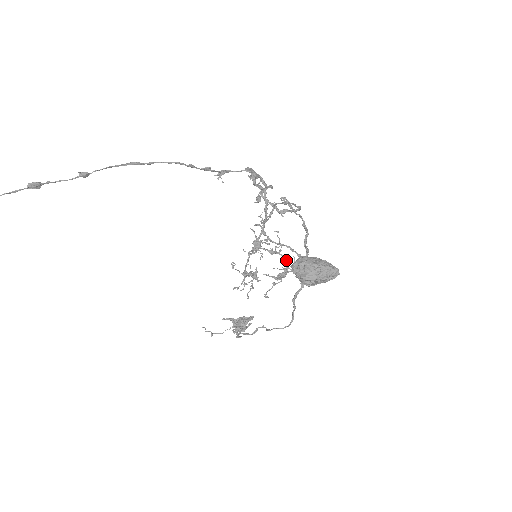
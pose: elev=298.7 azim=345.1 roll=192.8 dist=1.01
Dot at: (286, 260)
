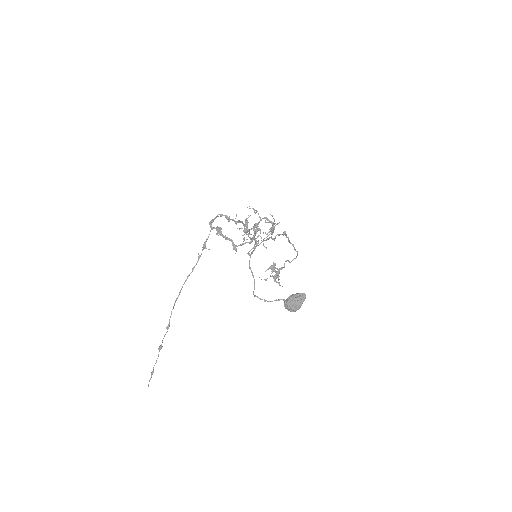
Dot at: (267, 219)
